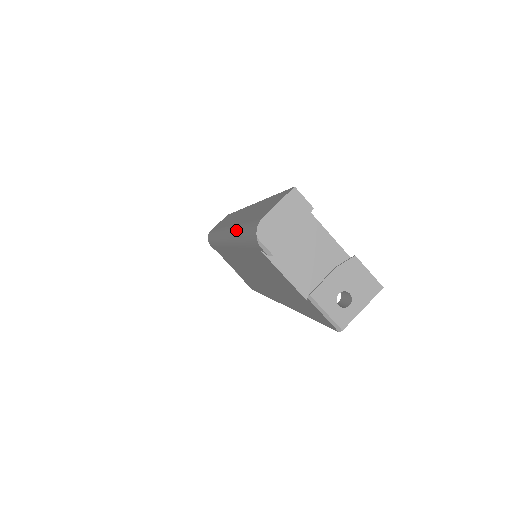
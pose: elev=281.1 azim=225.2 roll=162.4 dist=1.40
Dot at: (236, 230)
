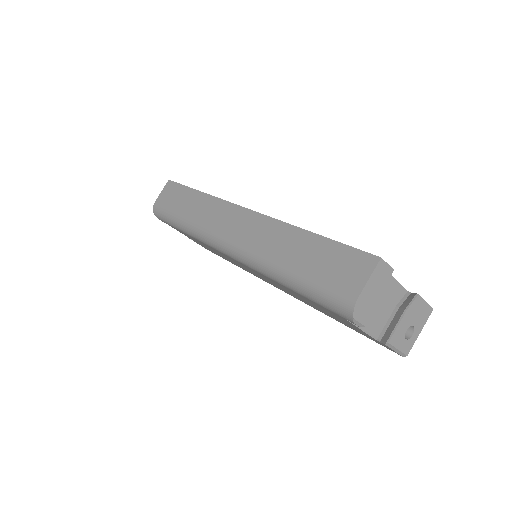
Dot at: (274, 269)
